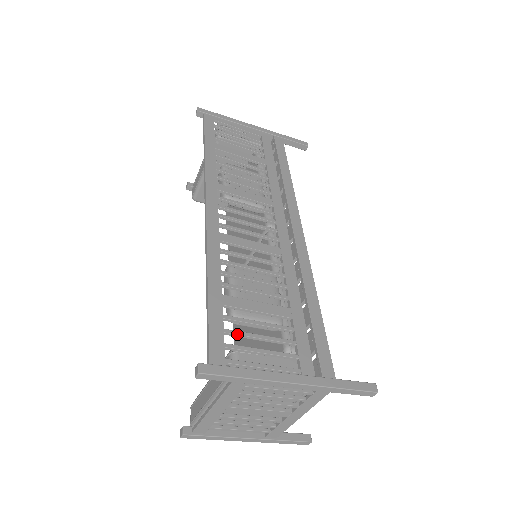
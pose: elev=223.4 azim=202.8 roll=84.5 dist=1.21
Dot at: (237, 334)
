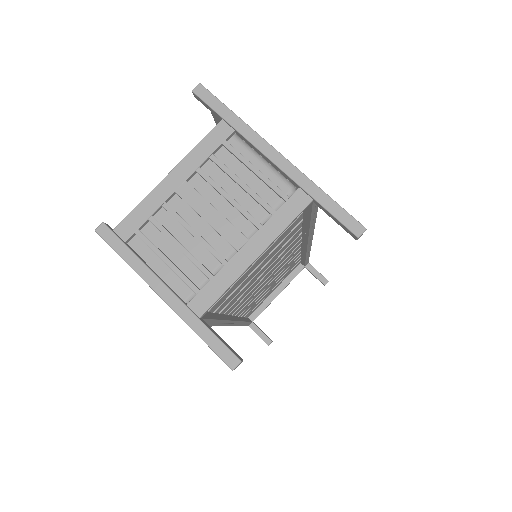
Dot at: occluded
